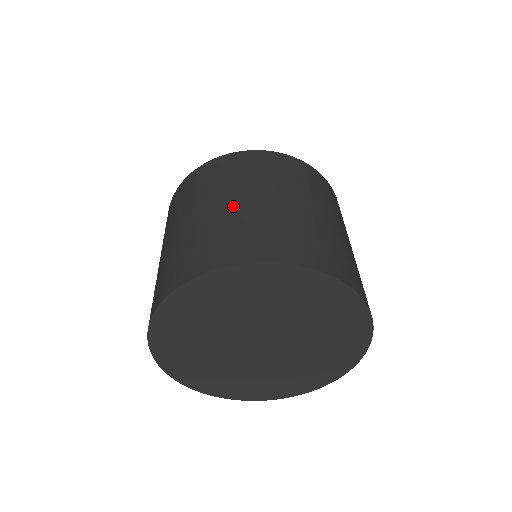
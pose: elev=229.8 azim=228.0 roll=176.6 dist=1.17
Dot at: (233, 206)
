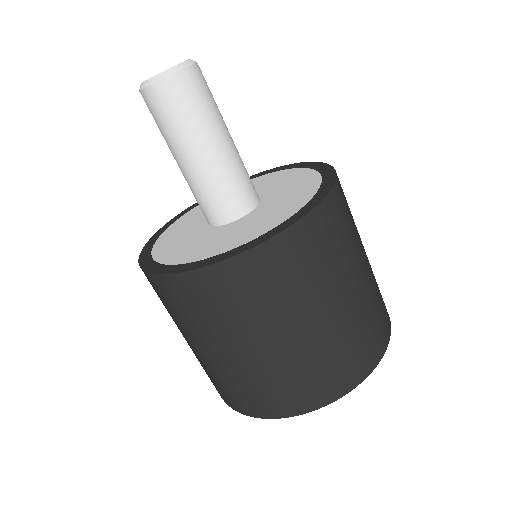
Dot at: (280, 350)
